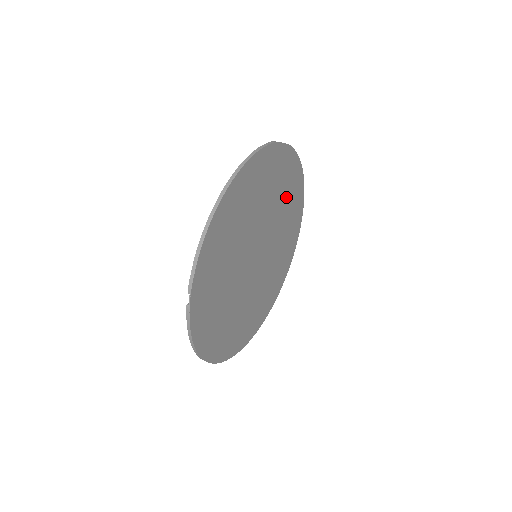
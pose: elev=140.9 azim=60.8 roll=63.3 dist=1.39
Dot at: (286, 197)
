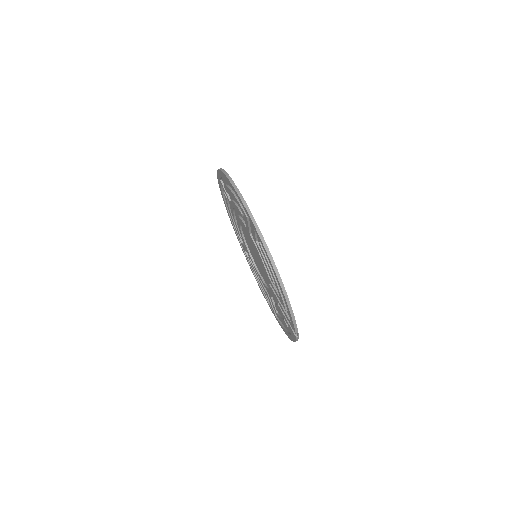
Dot at: occluded
